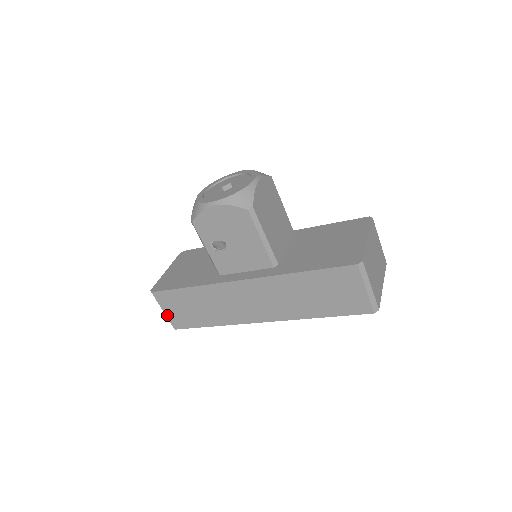
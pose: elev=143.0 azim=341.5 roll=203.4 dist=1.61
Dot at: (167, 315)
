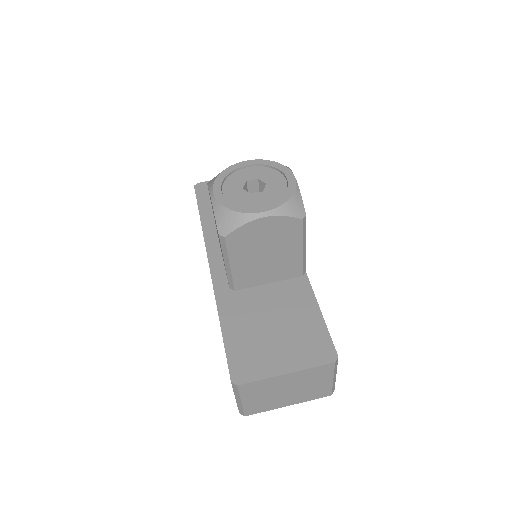
Dot at: occluded
